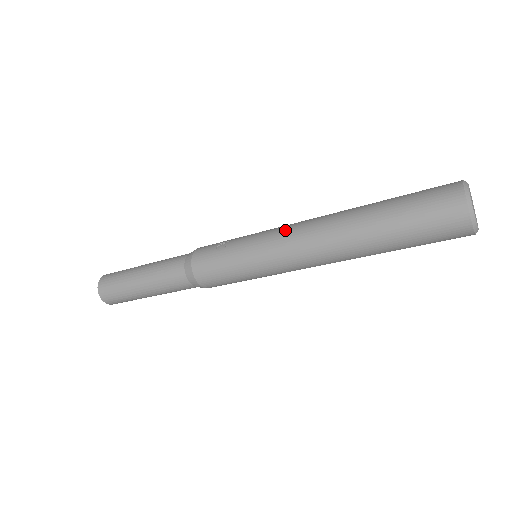
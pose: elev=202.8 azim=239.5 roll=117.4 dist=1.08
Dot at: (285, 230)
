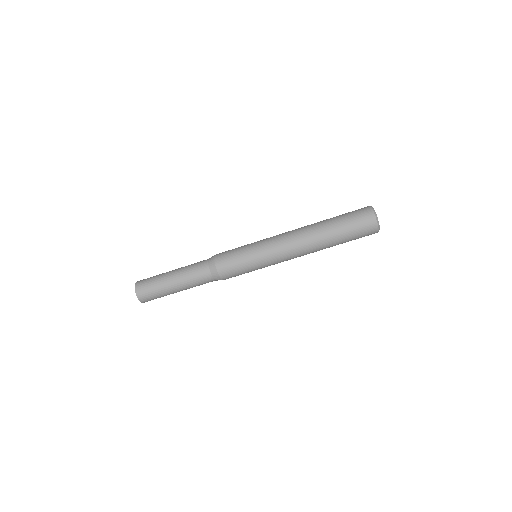
Dot at: occluded
